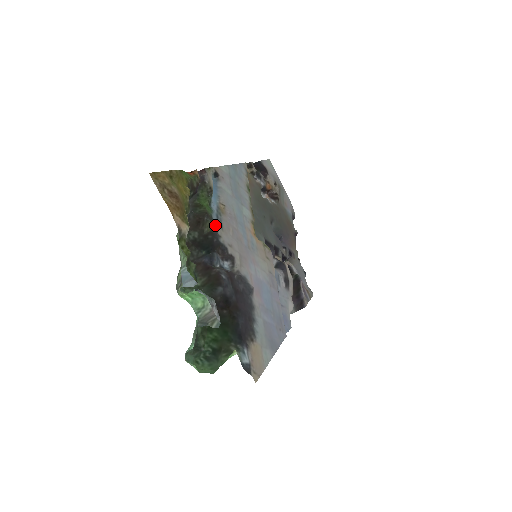
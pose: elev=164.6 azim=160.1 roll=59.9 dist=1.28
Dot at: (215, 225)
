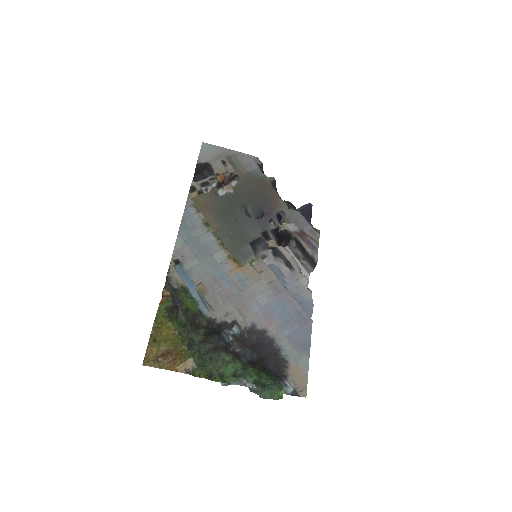
Dot at: (206, 315)
